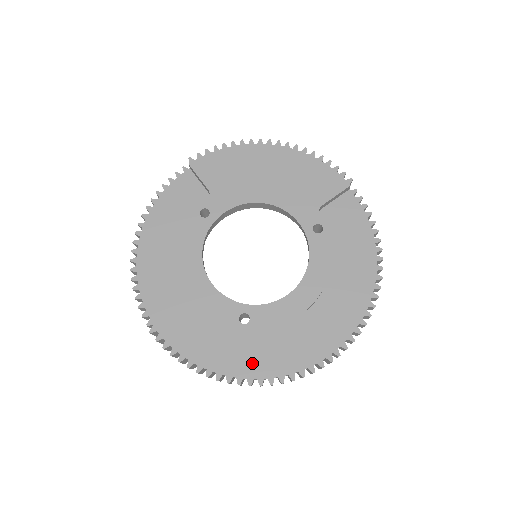
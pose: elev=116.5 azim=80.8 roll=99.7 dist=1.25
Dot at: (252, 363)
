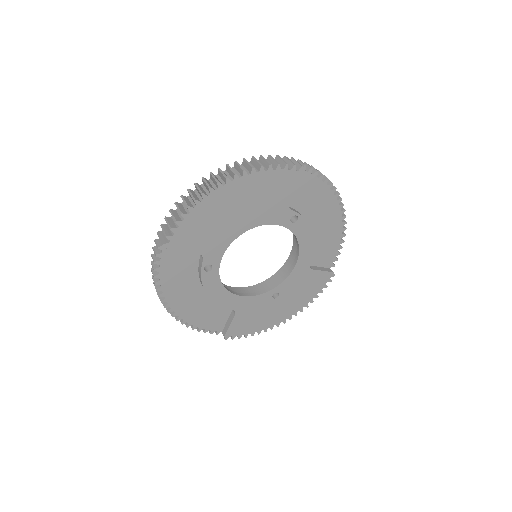
Dot at: (292, 308)
